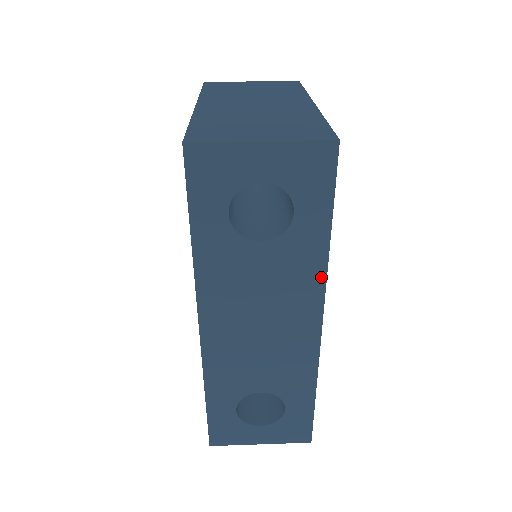
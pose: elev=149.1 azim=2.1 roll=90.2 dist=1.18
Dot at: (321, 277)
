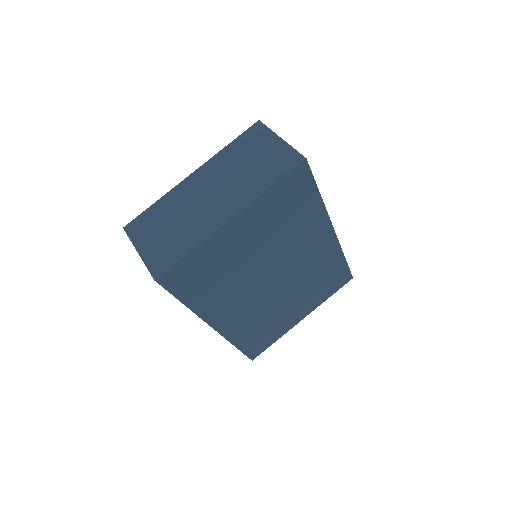
Dot at: (196, 314)
